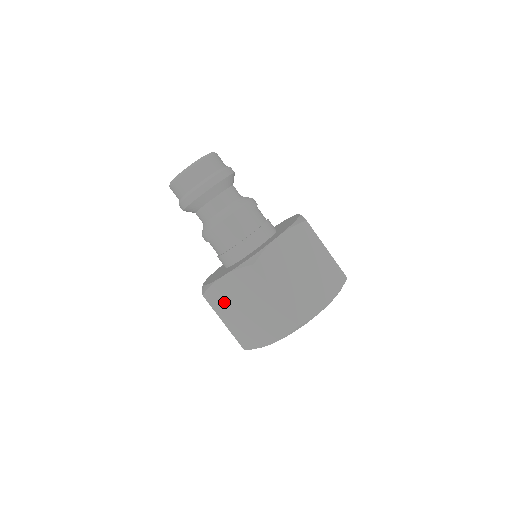
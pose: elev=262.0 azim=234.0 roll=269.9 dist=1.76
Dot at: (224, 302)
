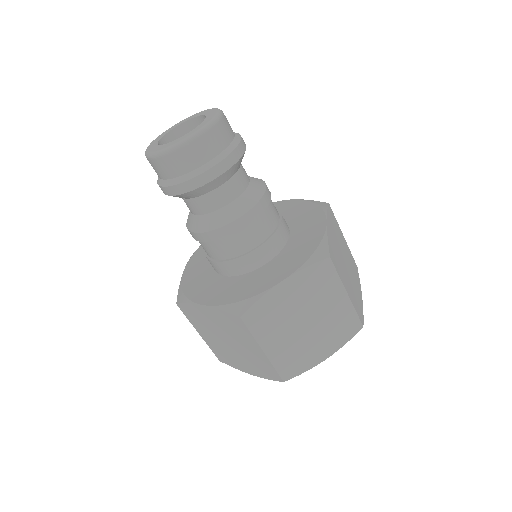
Dot at: (201, 322)
